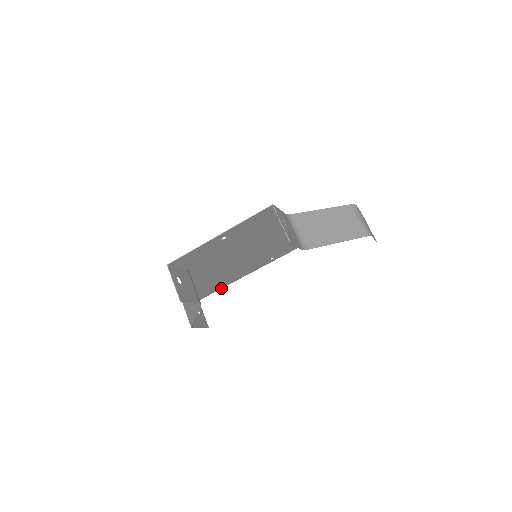
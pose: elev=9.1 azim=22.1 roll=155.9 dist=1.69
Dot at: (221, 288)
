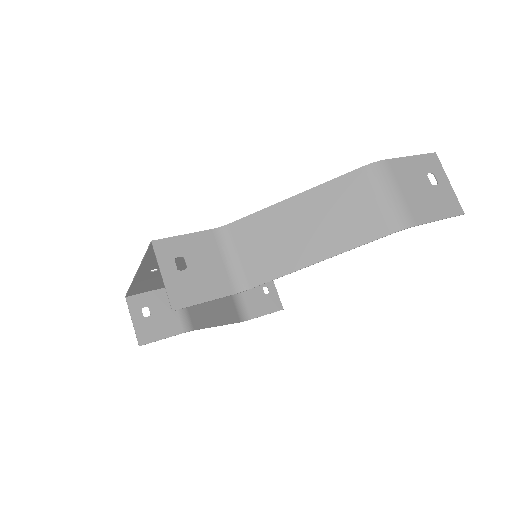
Dot at: occluded
